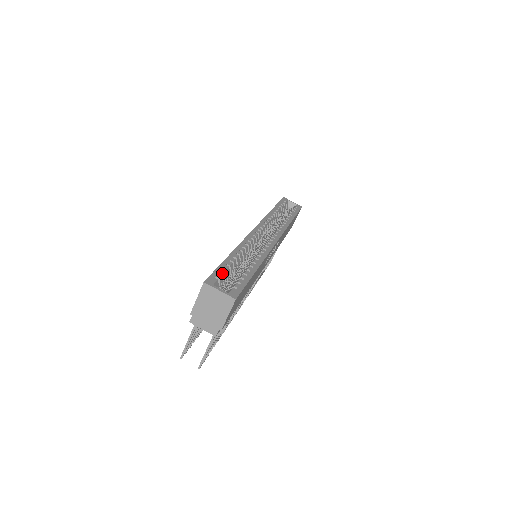
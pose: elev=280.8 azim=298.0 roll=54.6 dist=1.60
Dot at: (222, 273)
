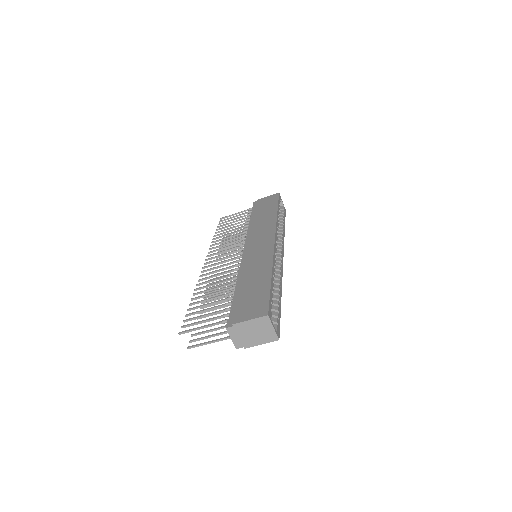
Dot at: (272, 303)
